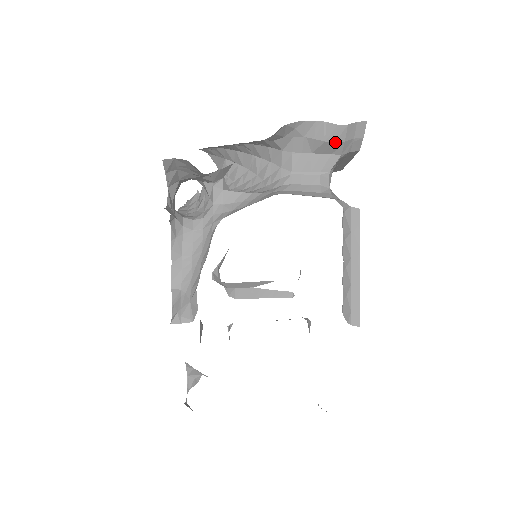
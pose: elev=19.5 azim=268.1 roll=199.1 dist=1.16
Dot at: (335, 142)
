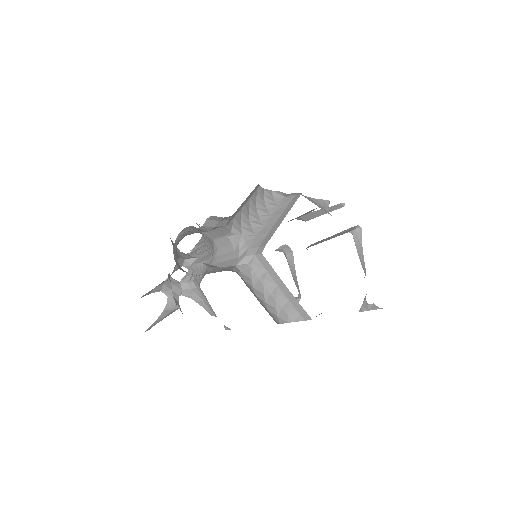
Dot at: occluded
